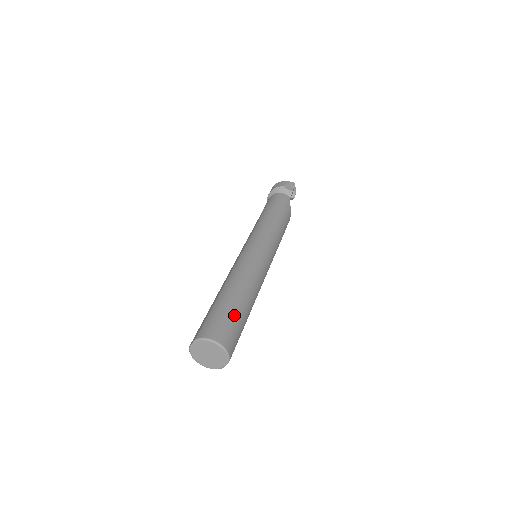
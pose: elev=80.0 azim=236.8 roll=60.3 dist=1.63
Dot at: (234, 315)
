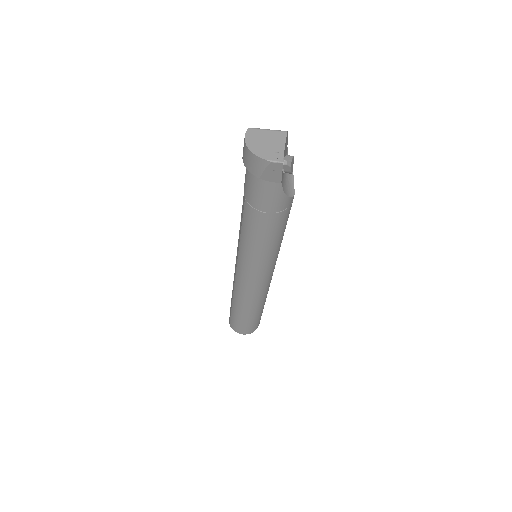
Dot at: (249, 323)
